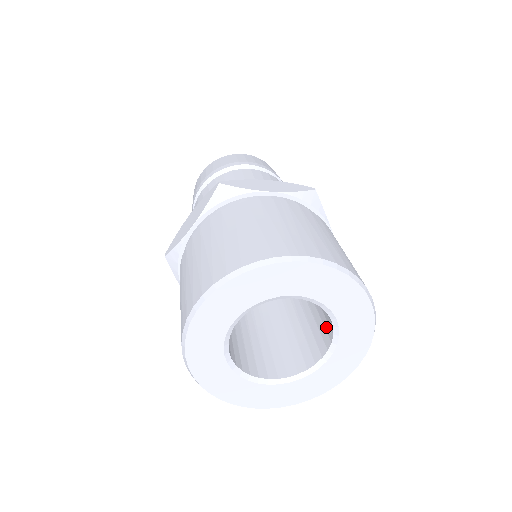
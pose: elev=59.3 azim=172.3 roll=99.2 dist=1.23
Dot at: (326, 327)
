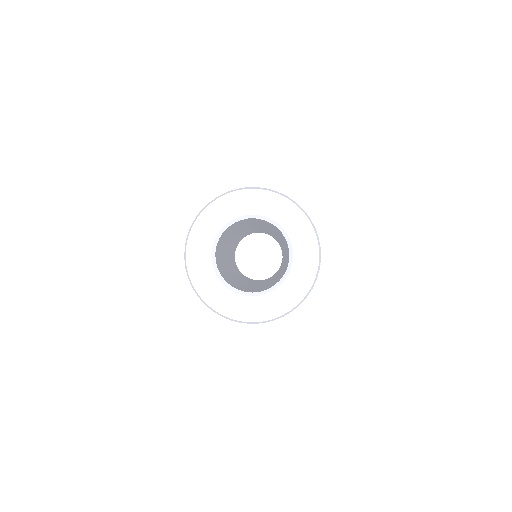
Dot at: occluded
